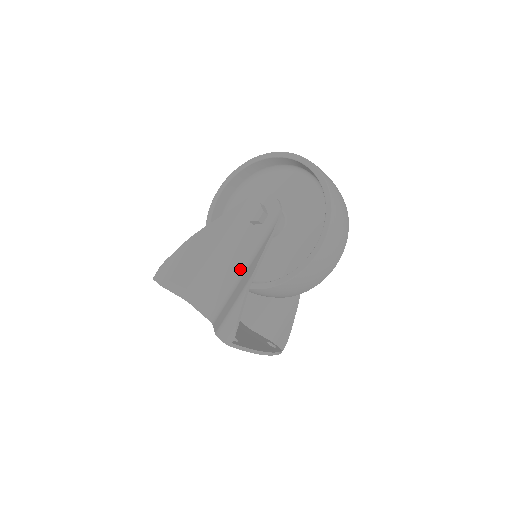
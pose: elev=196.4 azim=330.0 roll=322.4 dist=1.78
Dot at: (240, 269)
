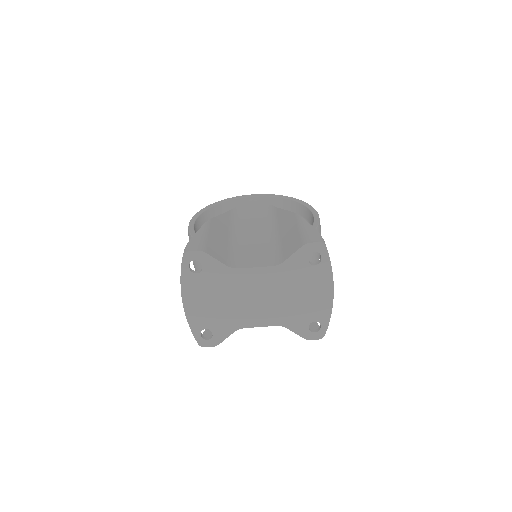
Dot at: (269, 234)
